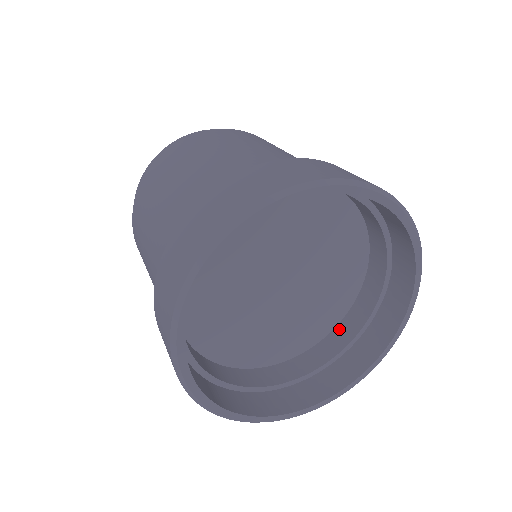
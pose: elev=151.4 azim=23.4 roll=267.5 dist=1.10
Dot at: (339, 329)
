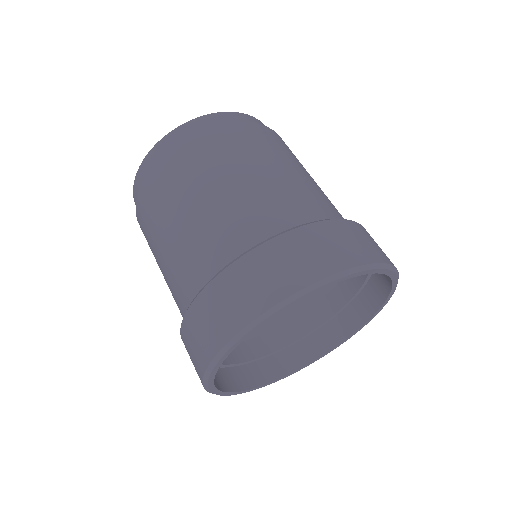
Dot at: occluded
